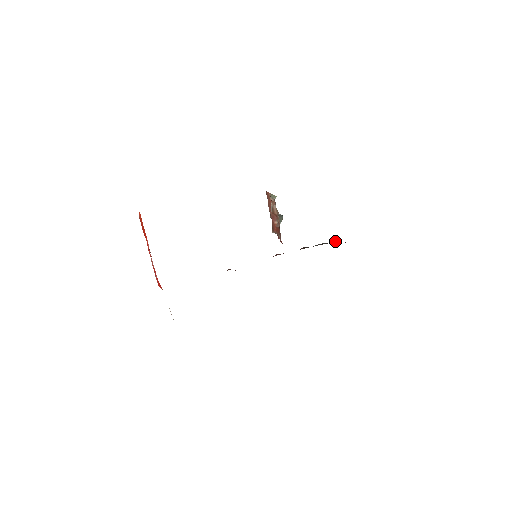
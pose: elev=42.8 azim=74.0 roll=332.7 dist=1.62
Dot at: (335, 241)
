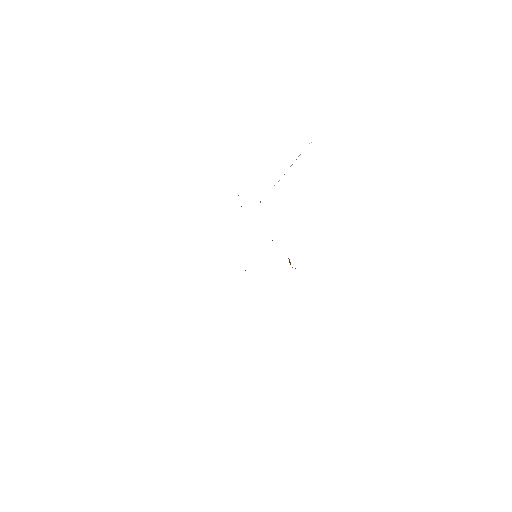
Dot at: occluded
